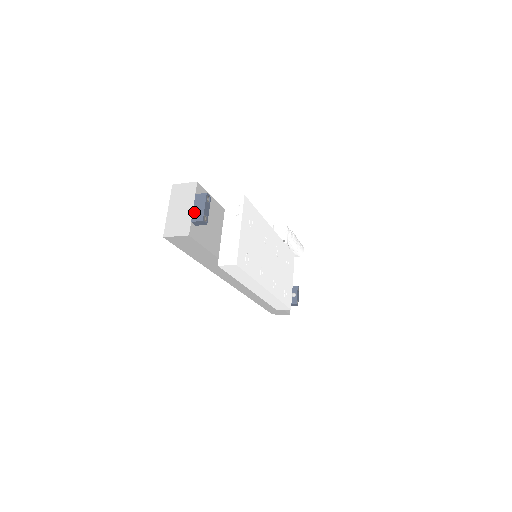
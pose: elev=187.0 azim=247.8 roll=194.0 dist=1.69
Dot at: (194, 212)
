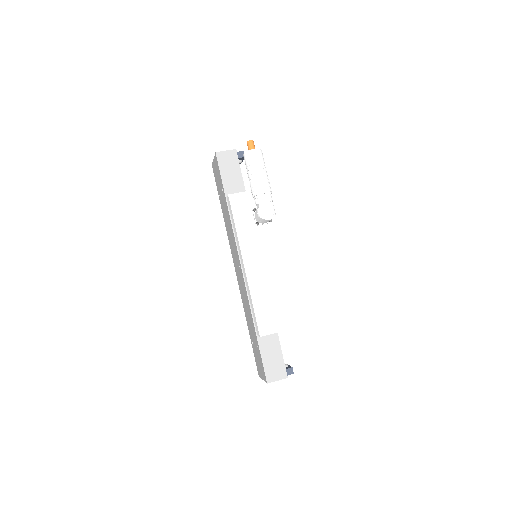
Dot at: occluded
